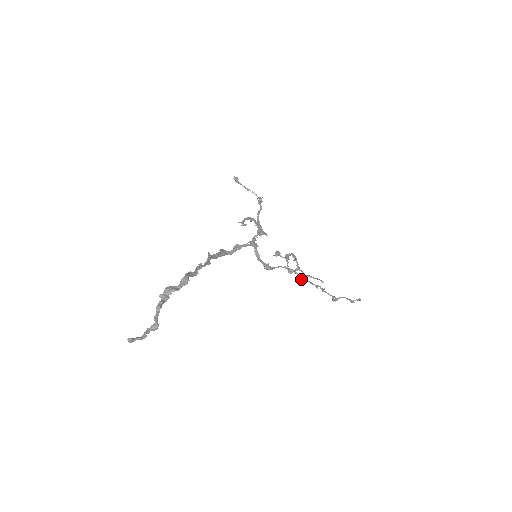
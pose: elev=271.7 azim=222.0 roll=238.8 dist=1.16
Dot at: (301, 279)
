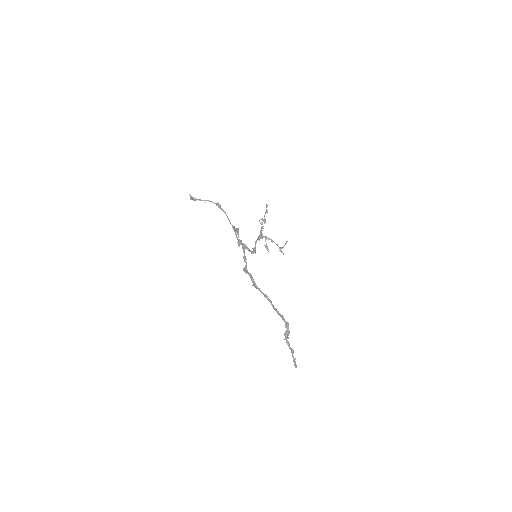
Dot at: occluded
